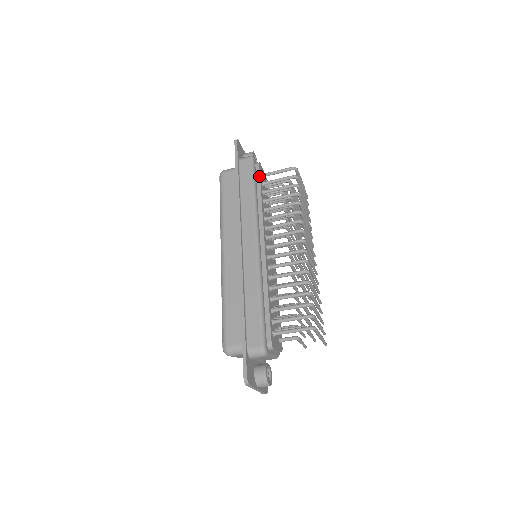
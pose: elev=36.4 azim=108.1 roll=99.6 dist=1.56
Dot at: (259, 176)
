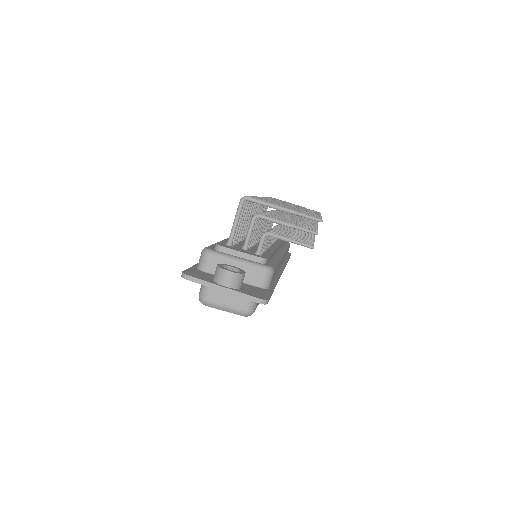
Dot at: occluded
